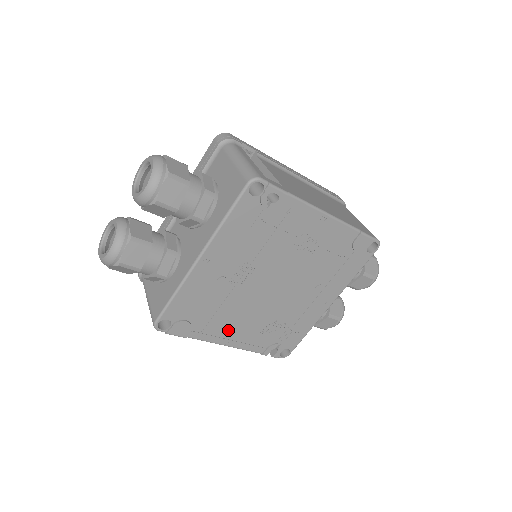
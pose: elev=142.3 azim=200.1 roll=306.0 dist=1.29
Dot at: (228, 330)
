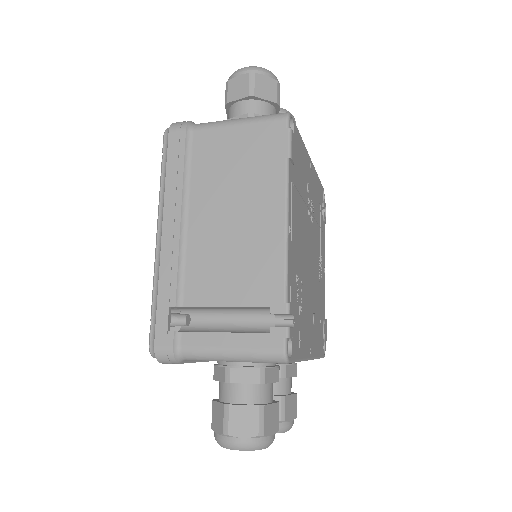
Dot at: (294, 221)
